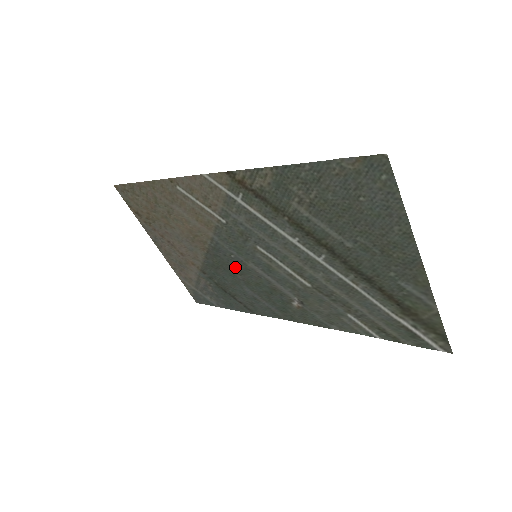
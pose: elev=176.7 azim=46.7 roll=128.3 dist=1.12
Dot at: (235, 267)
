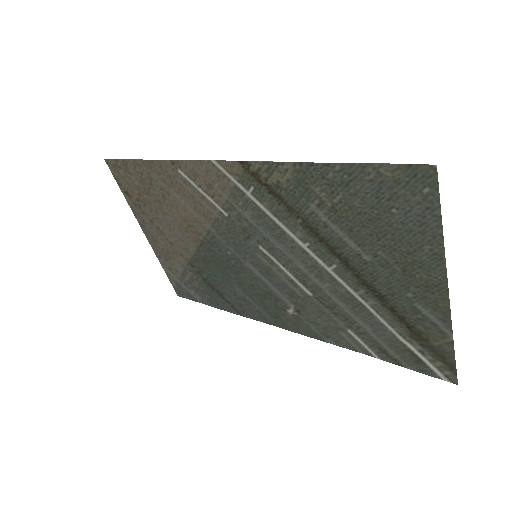
Dot at: (229, 264)
